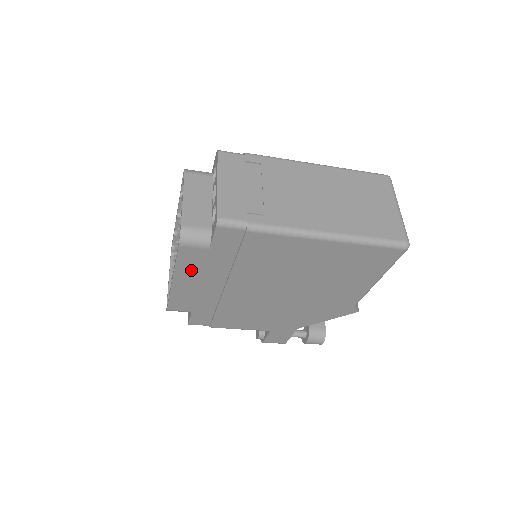
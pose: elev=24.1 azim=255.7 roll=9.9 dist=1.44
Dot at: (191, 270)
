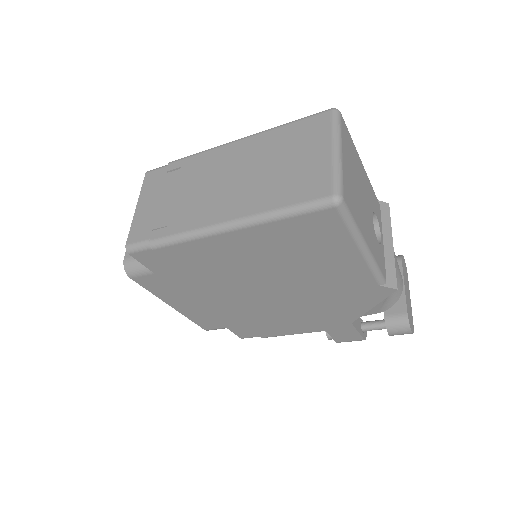
Dot at: (170, 294)
